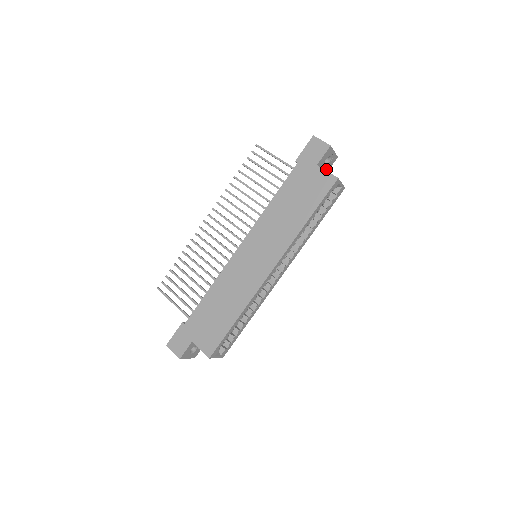
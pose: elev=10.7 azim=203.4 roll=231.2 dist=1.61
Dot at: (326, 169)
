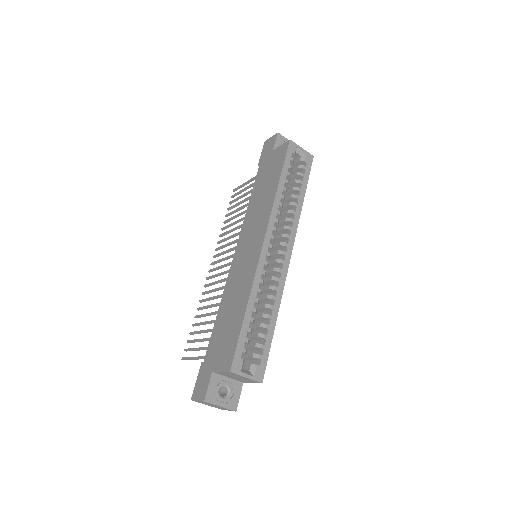
Dot at: occluded
